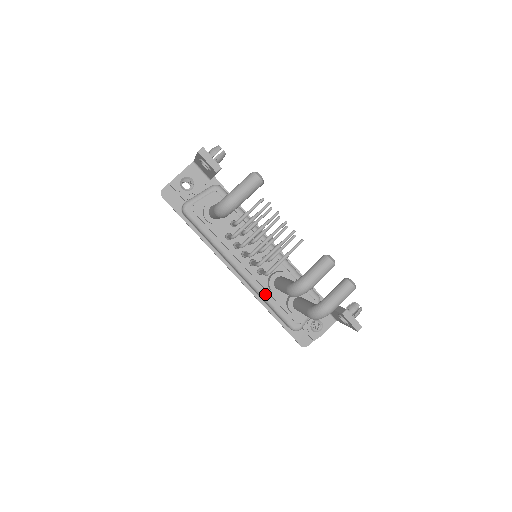
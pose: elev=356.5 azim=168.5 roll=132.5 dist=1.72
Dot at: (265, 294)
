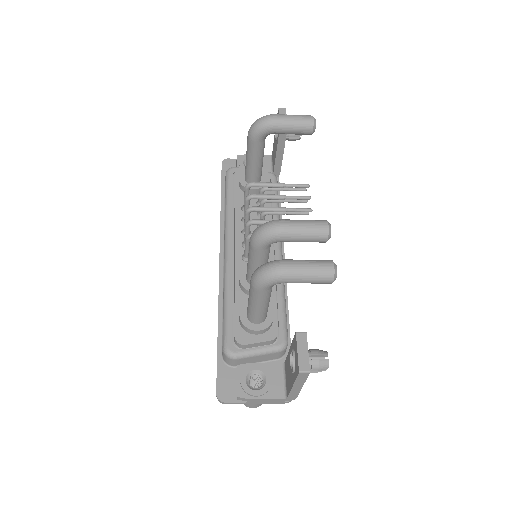
Dot at: (230, 285)
